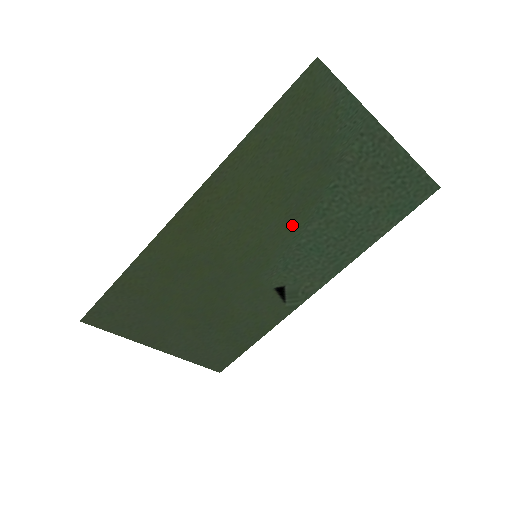
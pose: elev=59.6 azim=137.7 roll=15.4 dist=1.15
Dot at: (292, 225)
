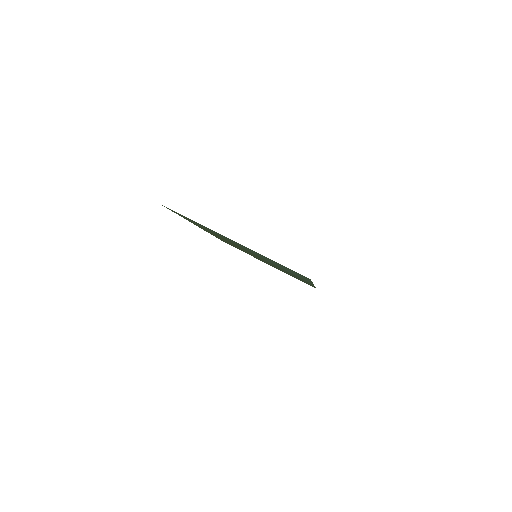
Dot at: occluded
